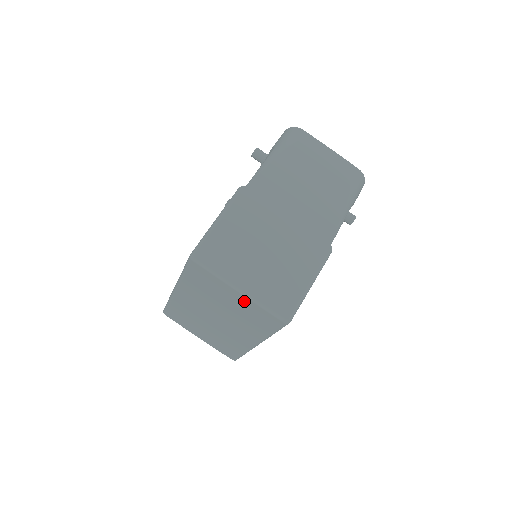
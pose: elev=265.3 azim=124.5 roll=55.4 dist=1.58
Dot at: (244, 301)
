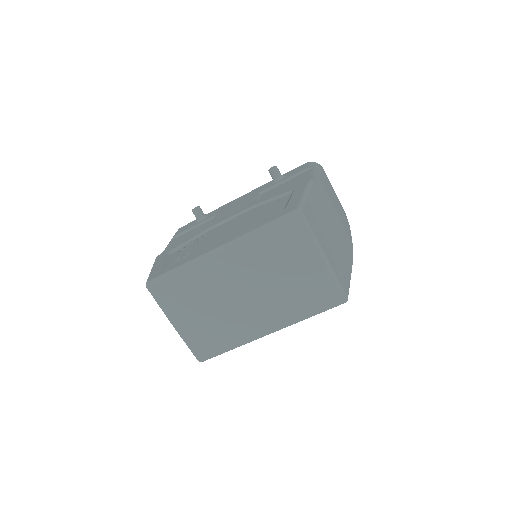
Dot at: (318, 271)
